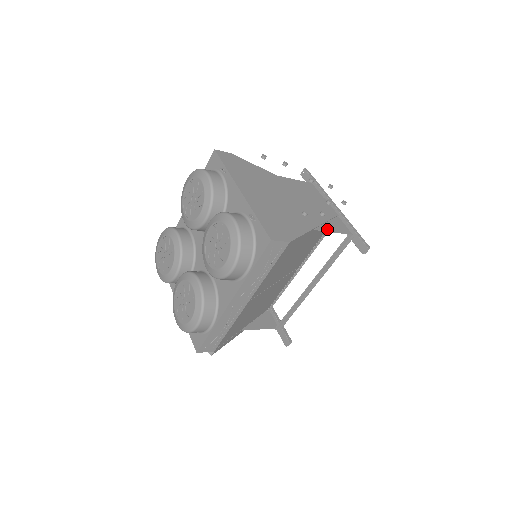
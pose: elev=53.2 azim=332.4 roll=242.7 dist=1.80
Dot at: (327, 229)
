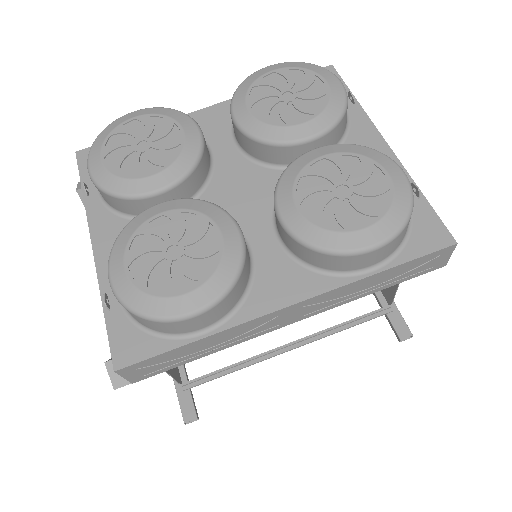
Dot at: occluded
